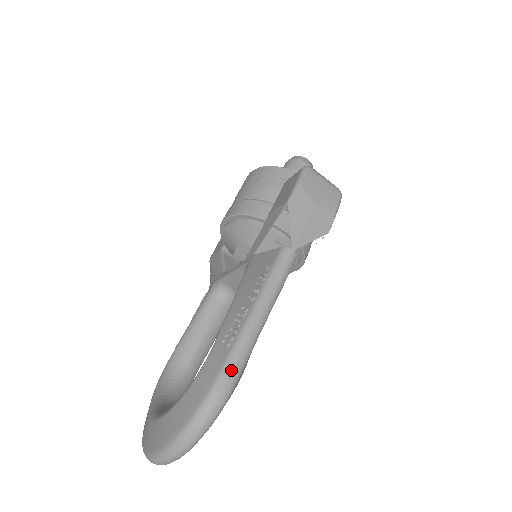
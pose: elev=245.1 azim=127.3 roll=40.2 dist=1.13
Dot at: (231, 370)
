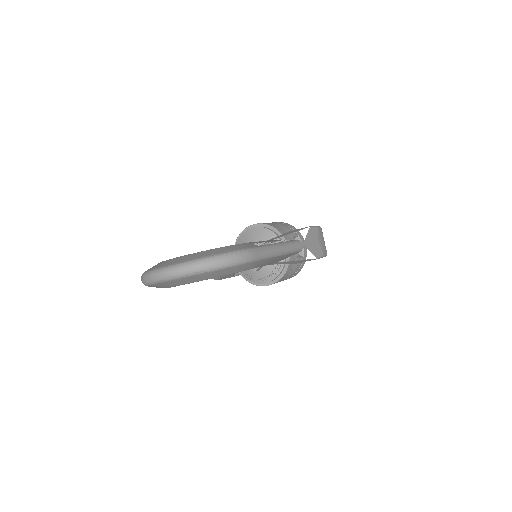
Dot at: (258, 252)
